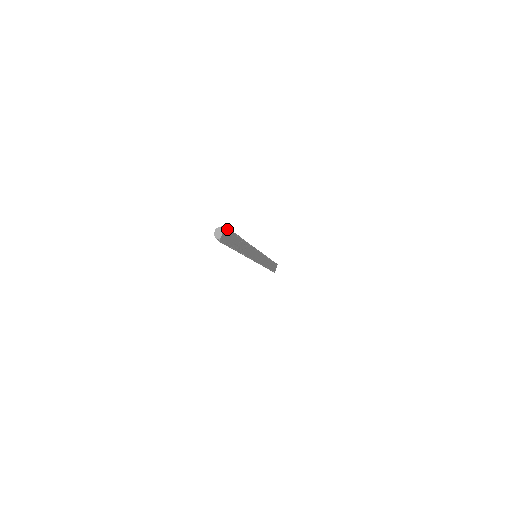
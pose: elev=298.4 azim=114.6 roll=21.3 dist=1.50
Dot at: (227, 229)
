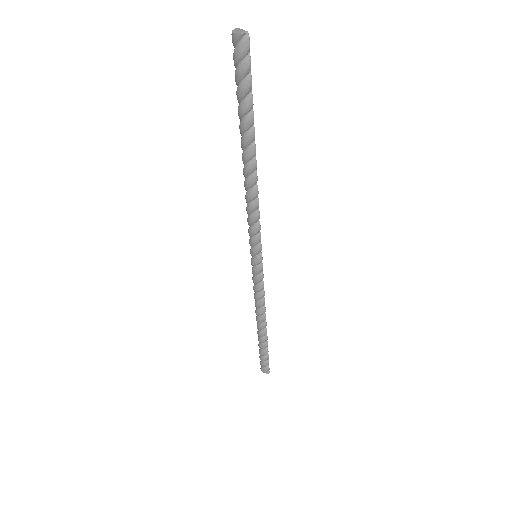
Dot at: occluded
